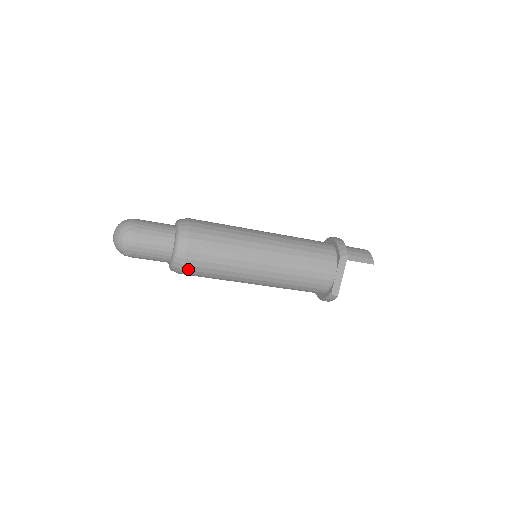
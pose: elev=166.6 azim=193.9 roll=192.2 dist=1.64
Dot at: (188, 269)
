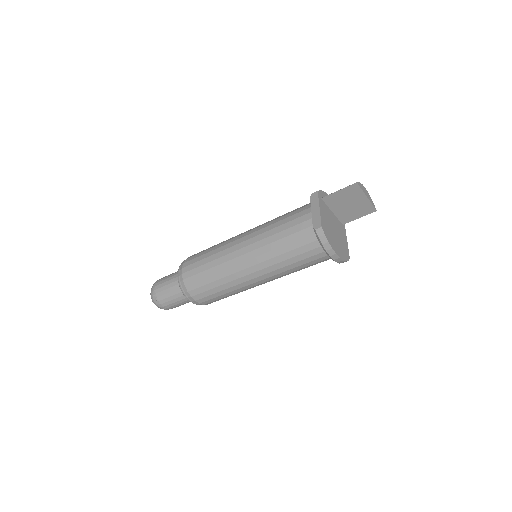
Dot at: (189, 283)
